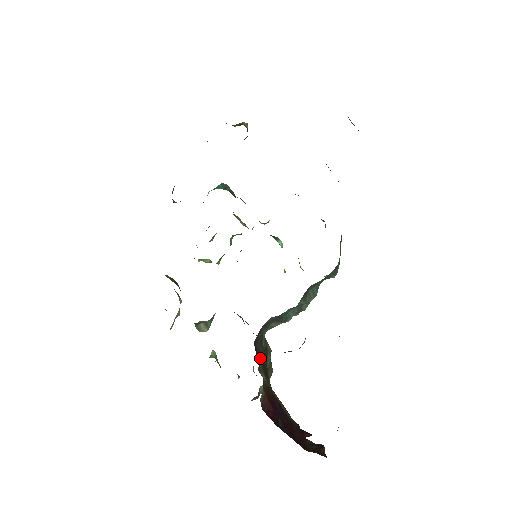
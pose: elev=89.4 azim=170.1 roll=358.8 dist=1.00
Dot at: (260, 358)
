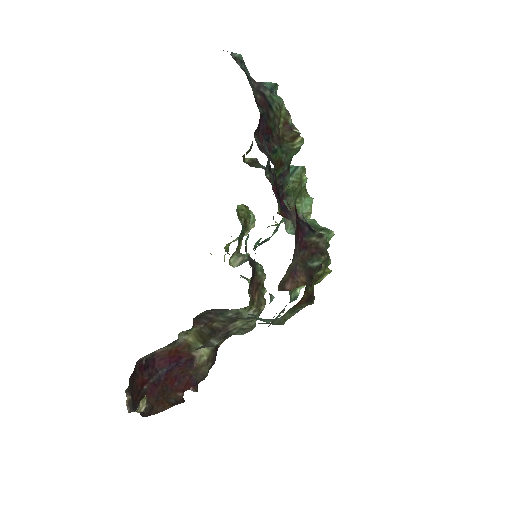
Dot at: (207, 324)
